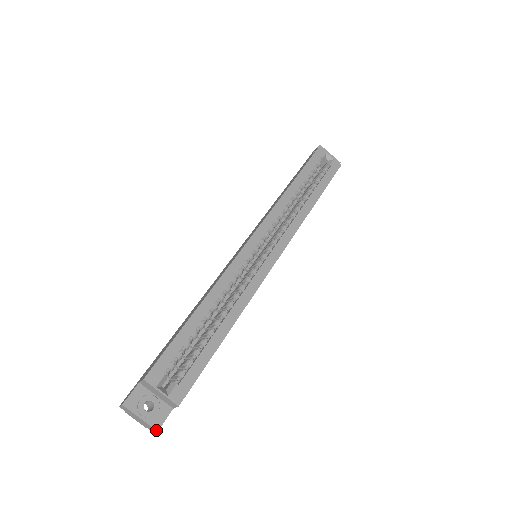
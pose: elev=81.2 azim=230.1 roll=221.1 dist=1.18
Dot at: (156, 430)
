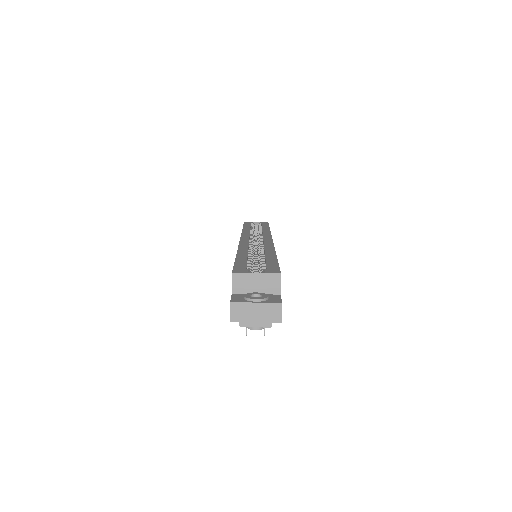
Dot at: (280, 303)
